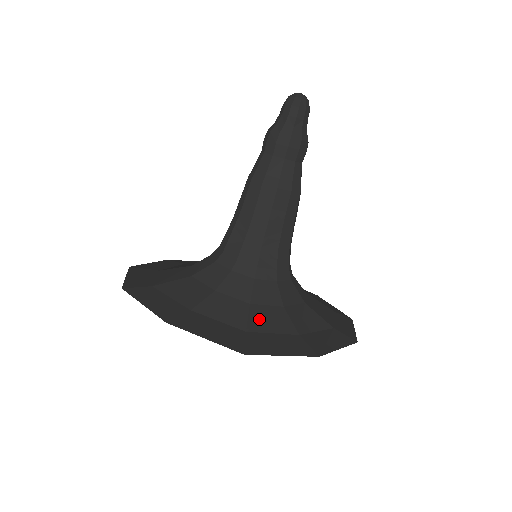
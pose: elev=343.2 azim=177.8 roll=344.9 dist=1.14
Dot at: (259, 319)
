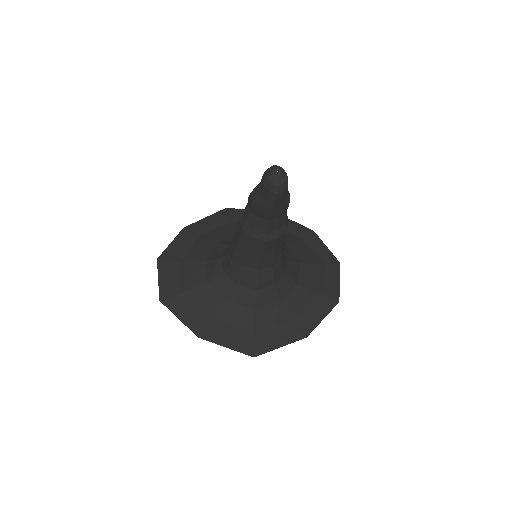
Dot at: (262, 319)
